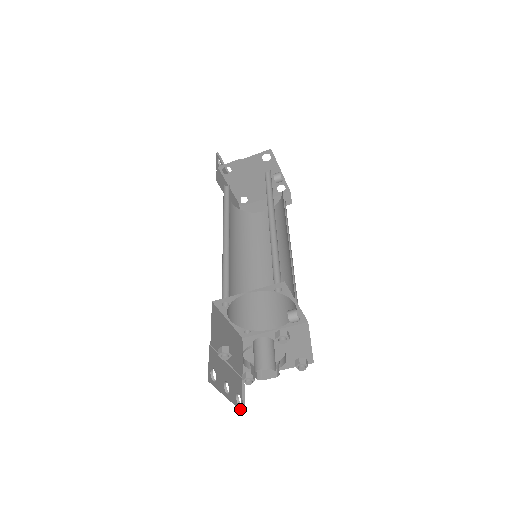
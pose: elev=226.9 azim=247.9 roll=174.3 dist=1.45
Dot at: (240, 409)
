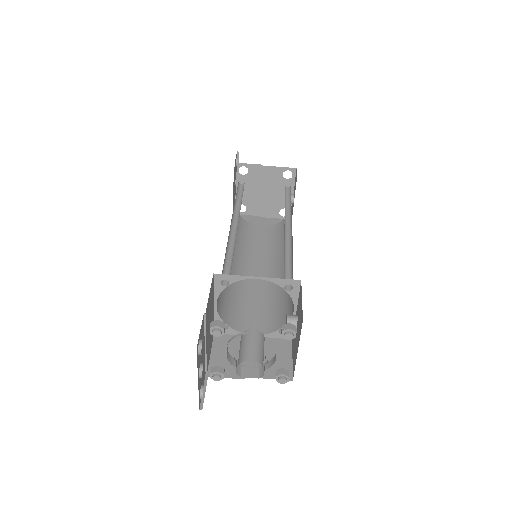
Dot at: (199, 404)
